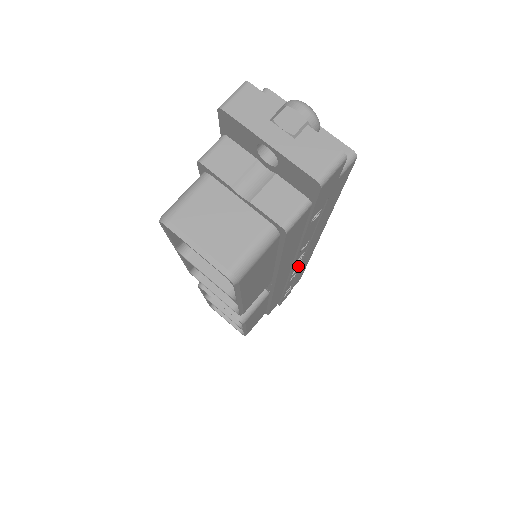
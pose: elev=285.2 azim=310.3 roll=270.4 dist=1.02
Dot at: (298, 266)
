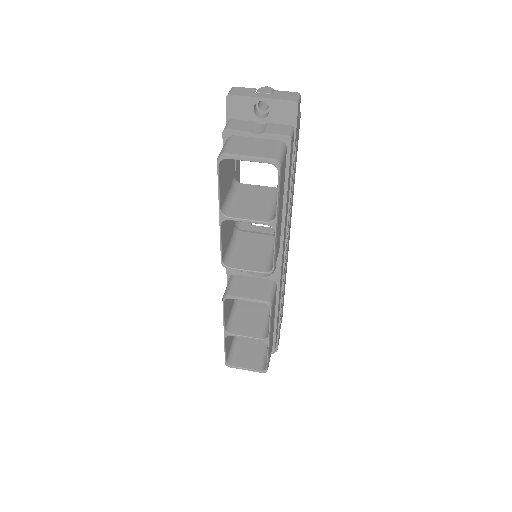
Dot at: (285, 261)
